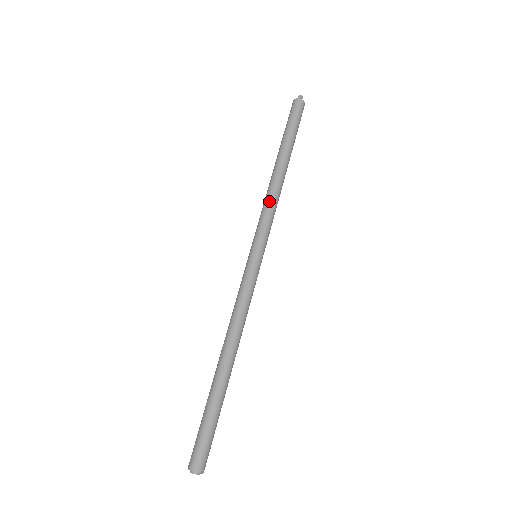
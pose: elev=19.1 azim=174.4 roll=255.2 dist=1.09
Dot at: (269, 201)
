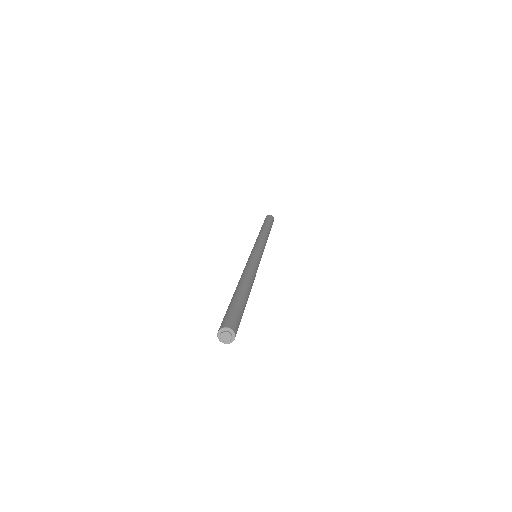
Dot at: (265, 239)
